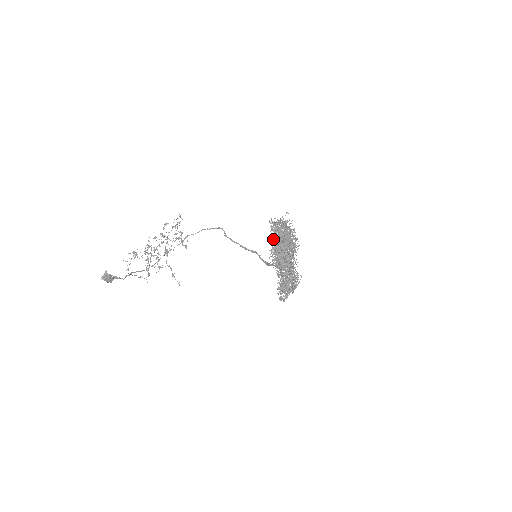
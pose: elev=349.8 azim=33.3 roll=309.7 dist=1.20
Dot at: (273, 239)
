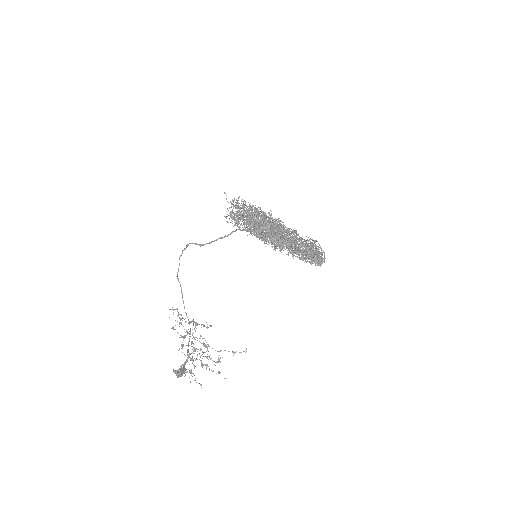
Dot at: (248, 229)
